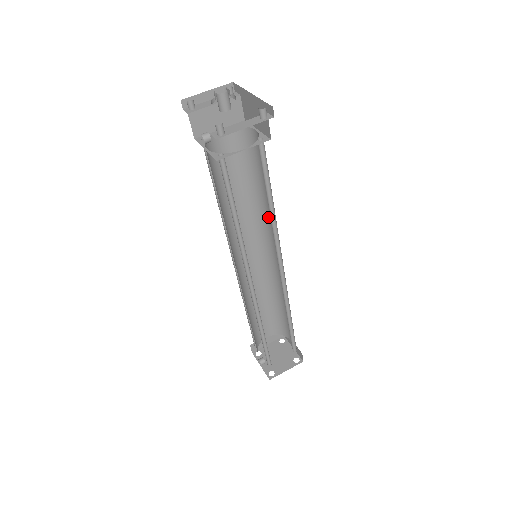
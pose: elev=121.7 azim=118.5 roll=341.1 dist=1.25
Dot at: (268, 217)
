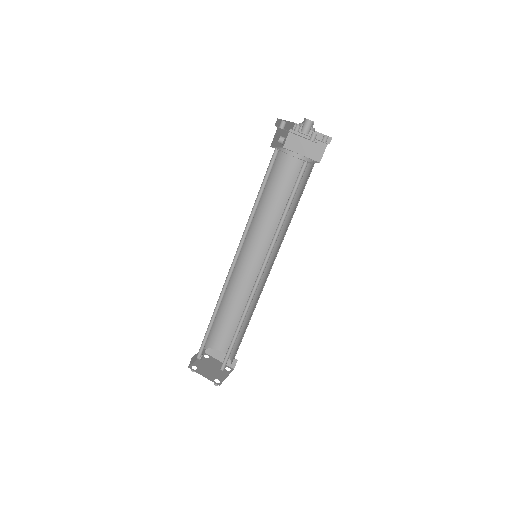
Dot at: occluded
